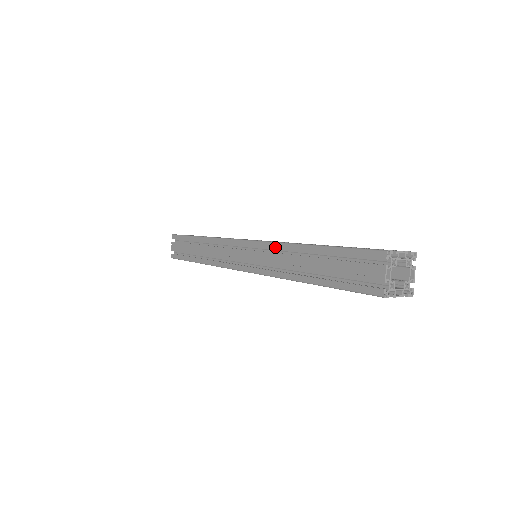
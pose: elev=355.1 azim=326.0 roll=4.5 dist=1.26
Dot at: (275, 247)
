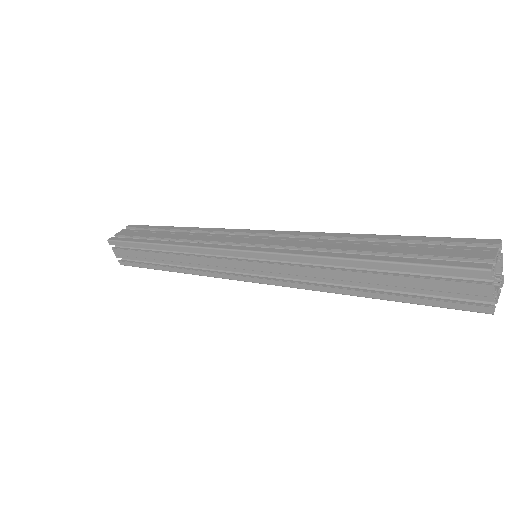
Dot at: (314, 234)
